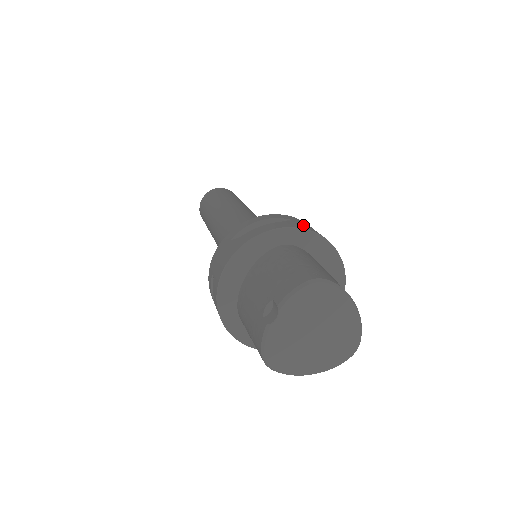
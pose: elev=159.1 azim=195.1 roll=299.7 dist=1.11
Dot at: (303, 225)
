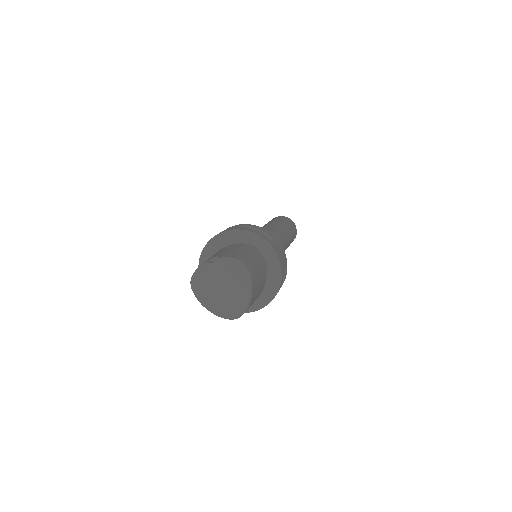
Dot at: (277, 249)
